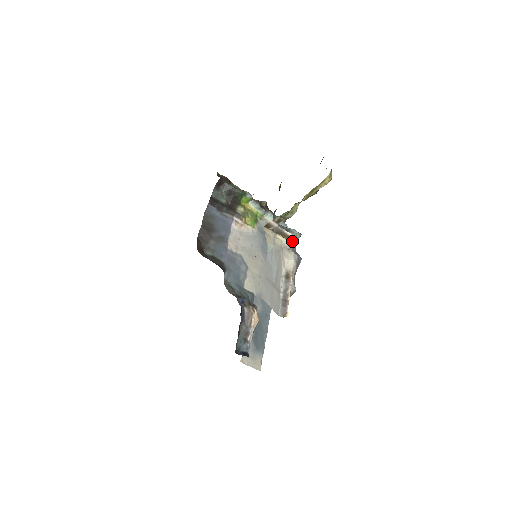
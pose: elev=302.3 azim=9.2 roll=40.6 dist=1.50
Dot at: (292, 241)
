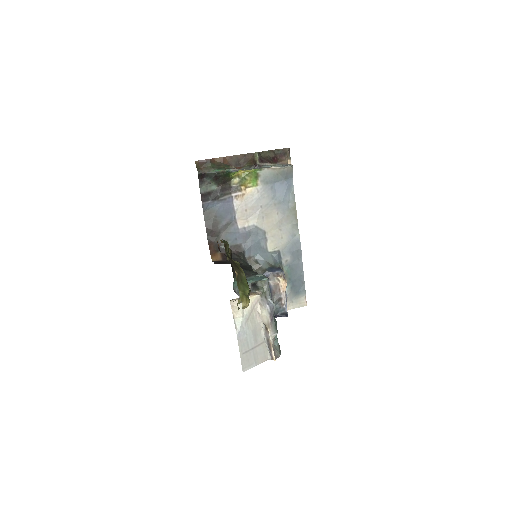
Dot at: (260, 295)
